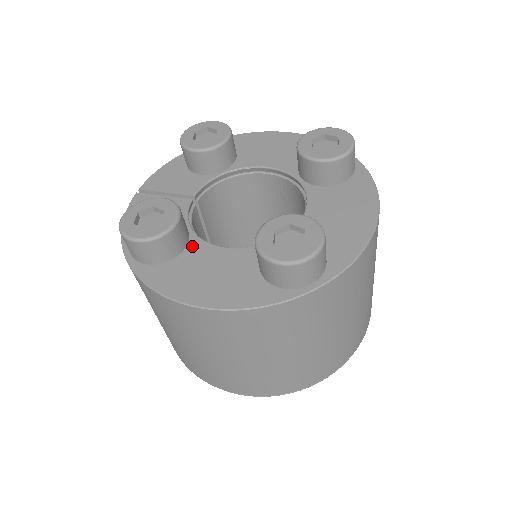
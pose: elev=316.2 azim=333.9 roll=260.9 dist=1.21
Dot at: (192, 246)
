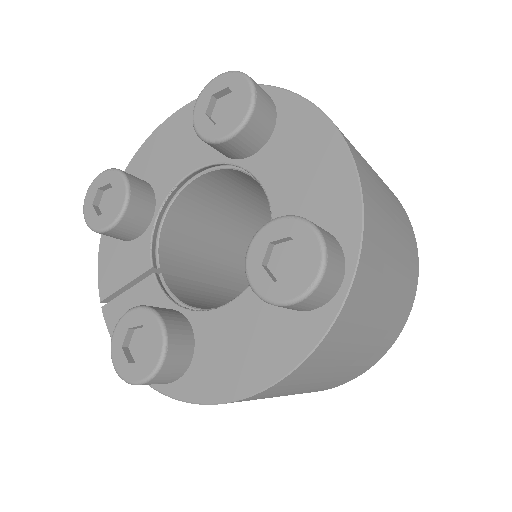
Dot at: (198, 327)
